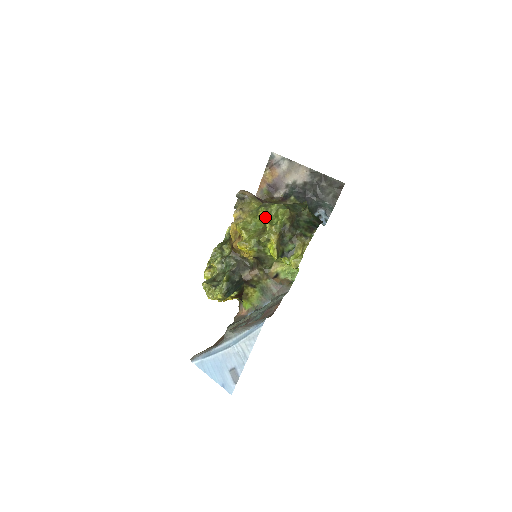
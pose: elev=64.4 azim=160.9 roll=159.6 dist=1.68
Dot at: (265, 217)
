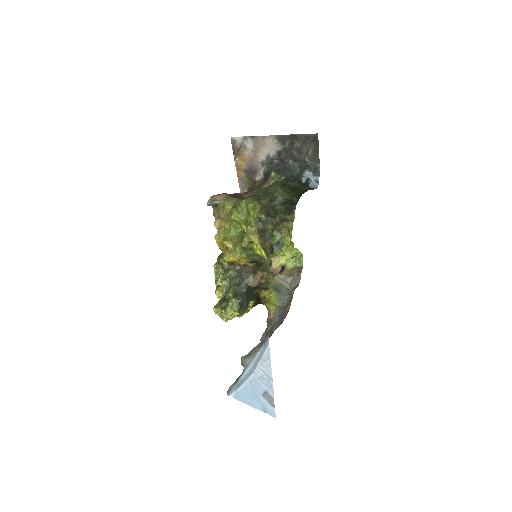
Dot at: (238, 219)
